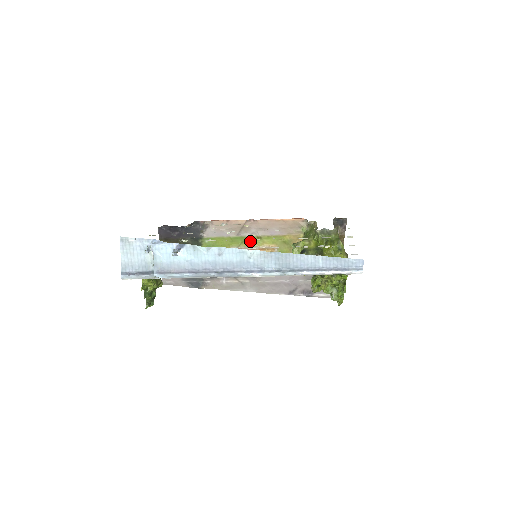
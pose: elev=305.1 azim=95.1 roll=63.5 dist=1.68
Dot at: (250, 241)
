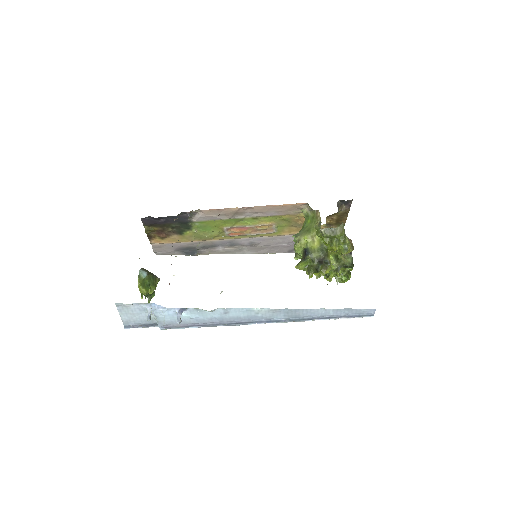
Dot at: (245, 221)
